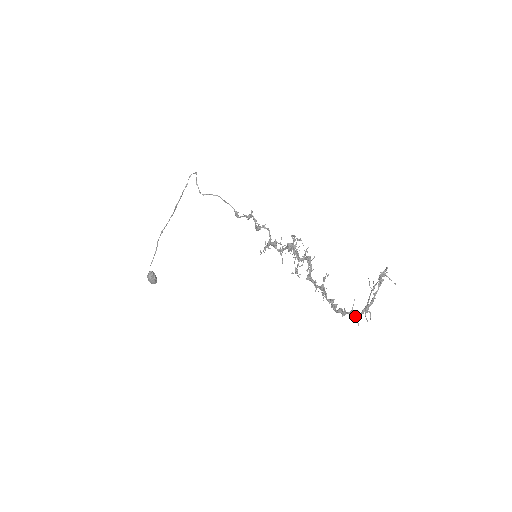
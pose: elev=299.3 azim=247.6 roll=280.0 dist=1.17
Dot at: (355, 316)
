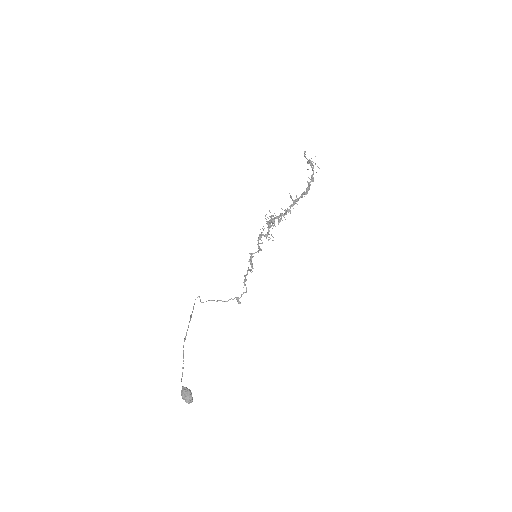
Dot at: (312, 174)
